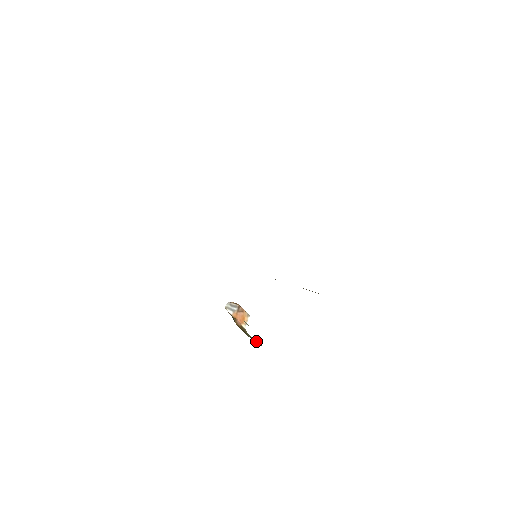
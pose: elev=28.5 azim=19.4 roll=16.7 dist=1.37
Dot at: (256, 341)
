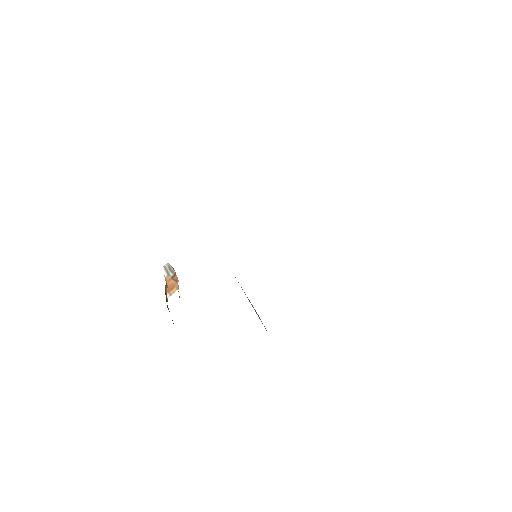
Dot at: occluded
